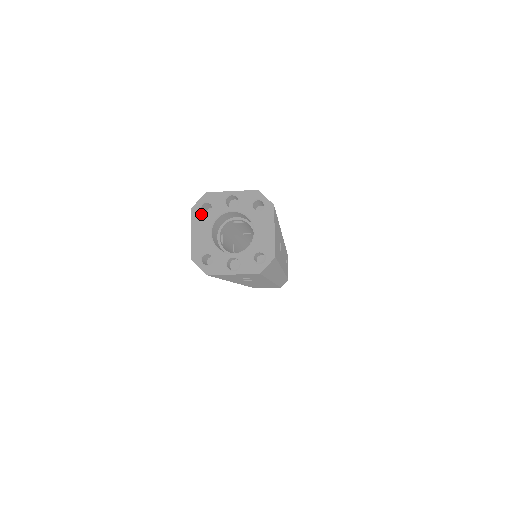
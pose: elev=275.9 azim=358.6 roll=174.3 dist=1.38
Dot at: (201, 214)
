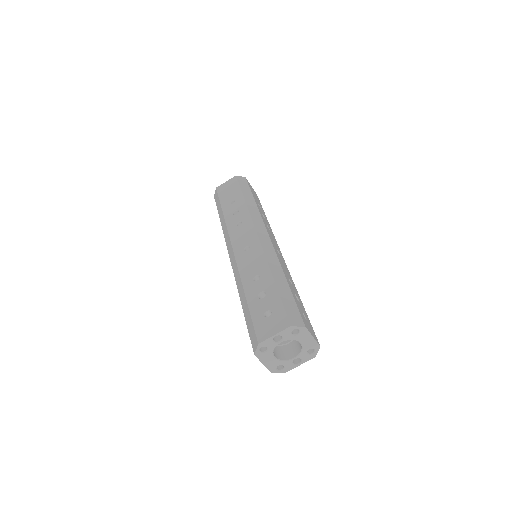
Dot at: (262, 354)
